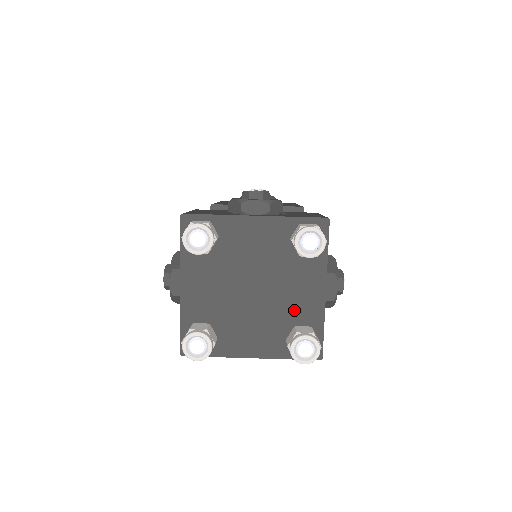
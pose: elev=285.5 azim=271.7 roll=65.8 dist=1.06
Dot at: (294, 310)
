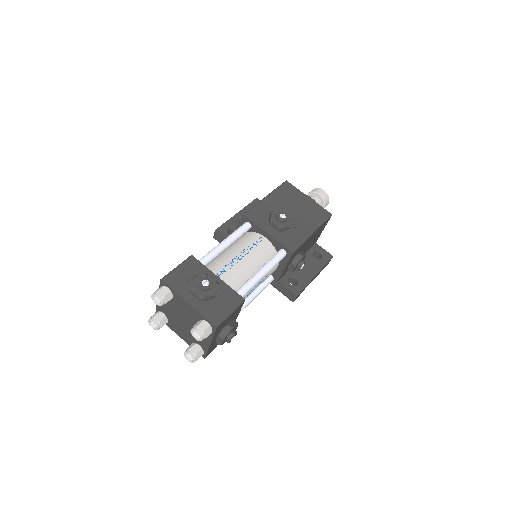
Dot at: occluded
